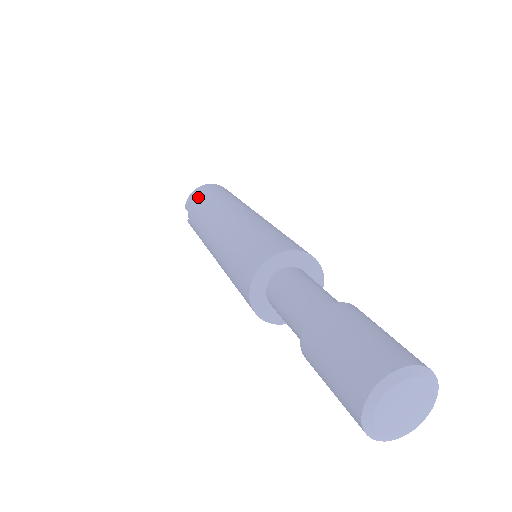
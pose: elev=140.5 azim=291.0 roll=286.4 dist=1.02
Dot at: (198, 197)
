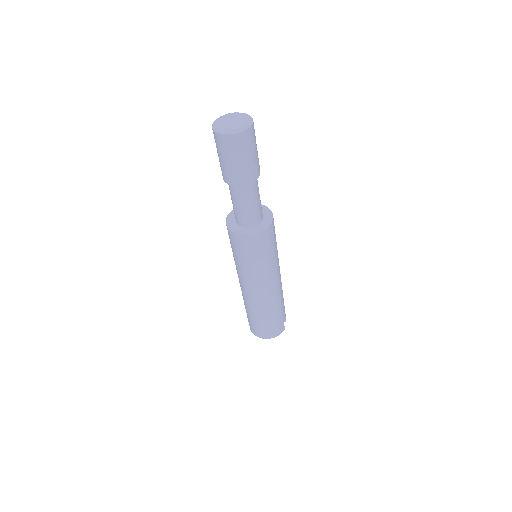
Dot at: occluded
